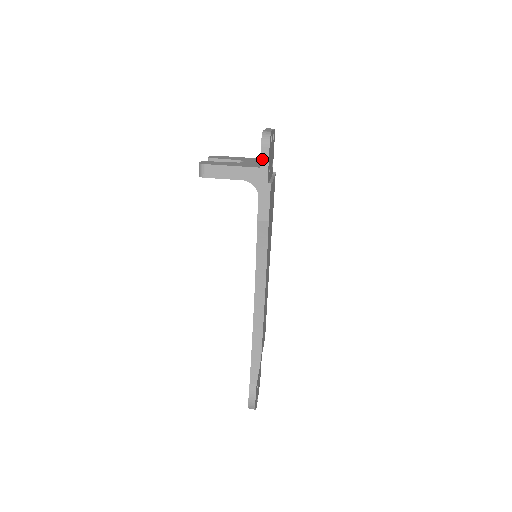
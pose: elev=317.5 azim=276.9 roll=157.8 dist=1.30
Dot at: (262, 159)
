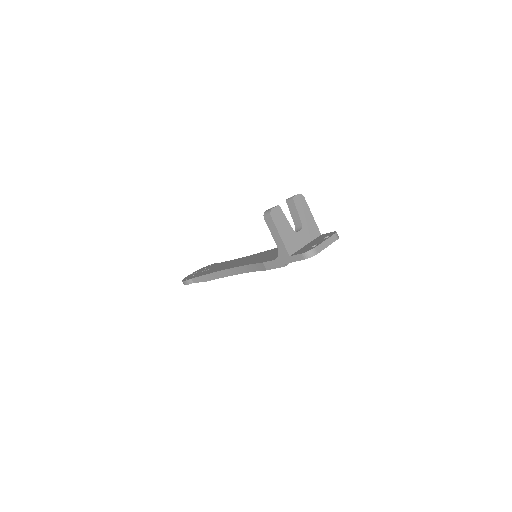
Dot at: (295, 256)
